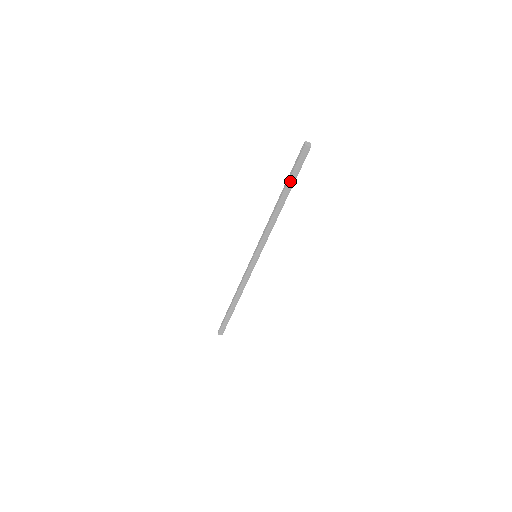
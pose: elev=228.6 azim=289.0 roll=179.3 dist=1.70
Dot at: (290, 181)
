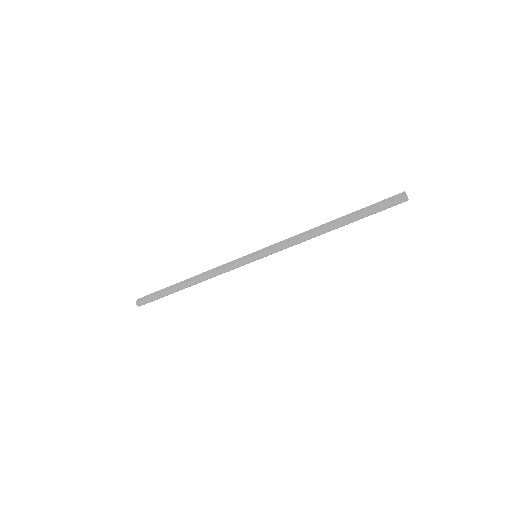
Dot at: (361, 215)
